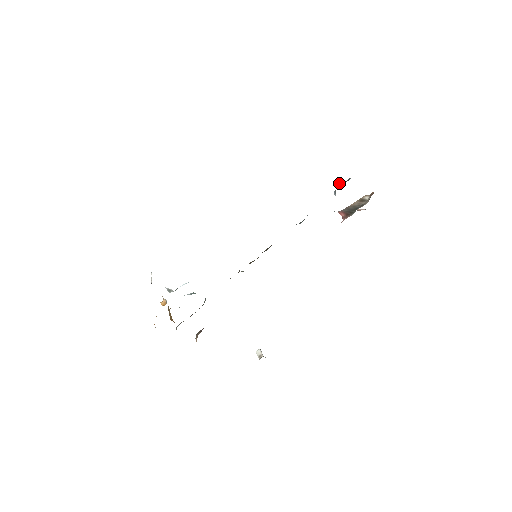
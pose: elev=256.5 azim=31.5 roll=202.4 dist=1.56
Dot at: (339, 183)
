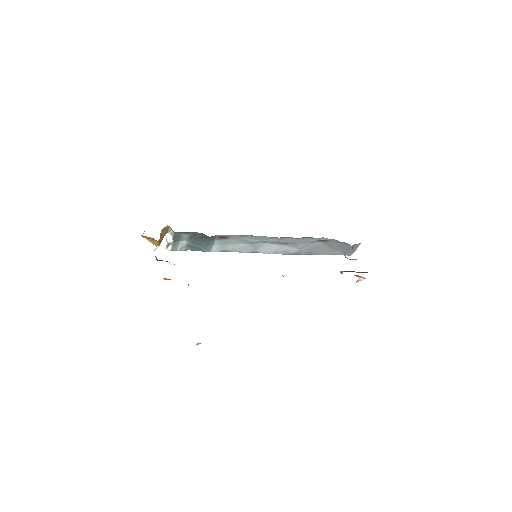
Dot at: (352, 247)
